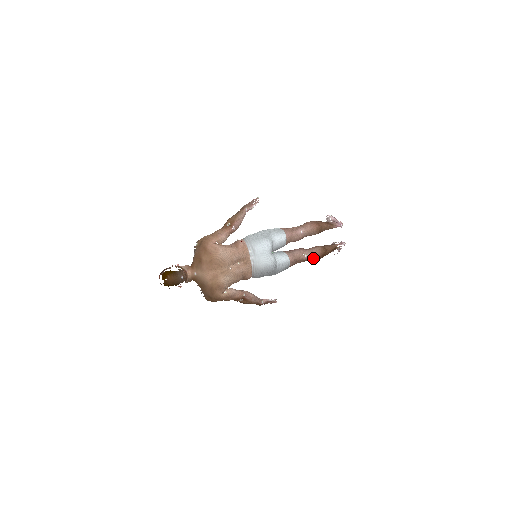
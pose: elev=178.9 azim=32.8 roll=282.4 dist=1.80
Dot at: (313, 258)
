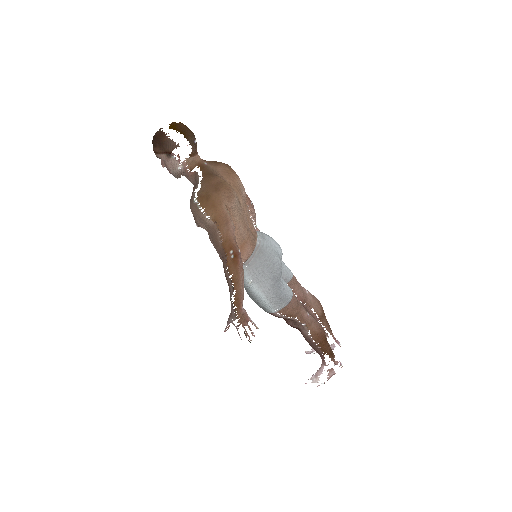
Dot at: (314, 326)
